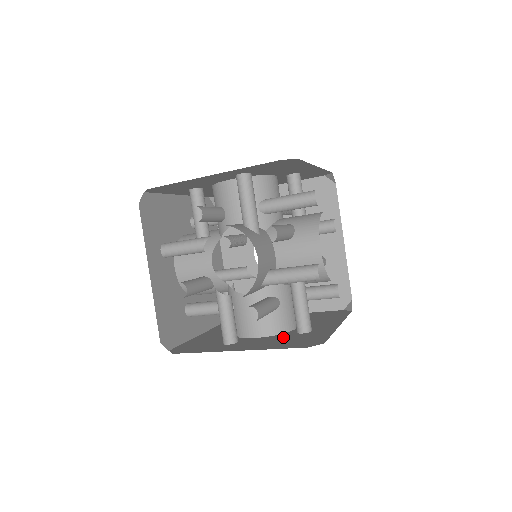
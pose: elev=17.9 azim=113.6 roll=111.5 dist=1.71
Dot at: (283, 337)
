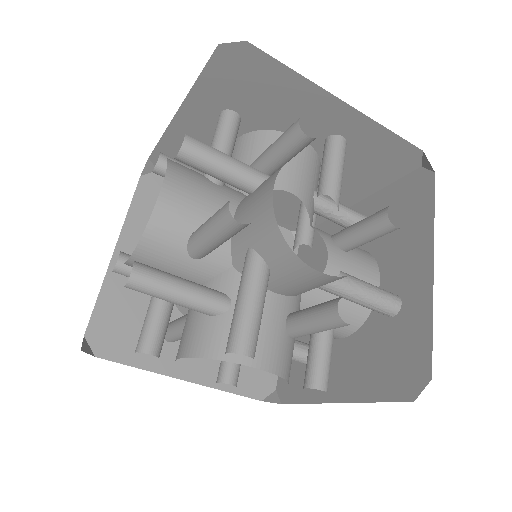
Dot at: occluded
